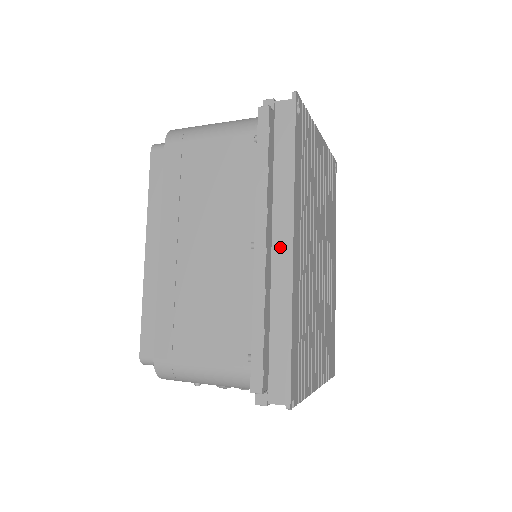
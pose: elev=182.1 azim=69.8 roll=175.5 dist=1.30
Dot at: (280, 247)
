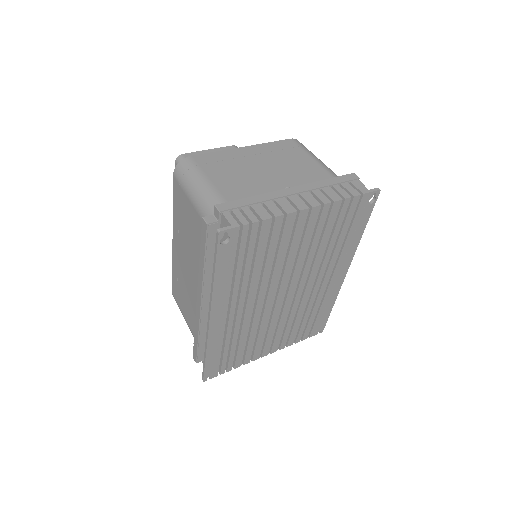
Dot at: occluded
